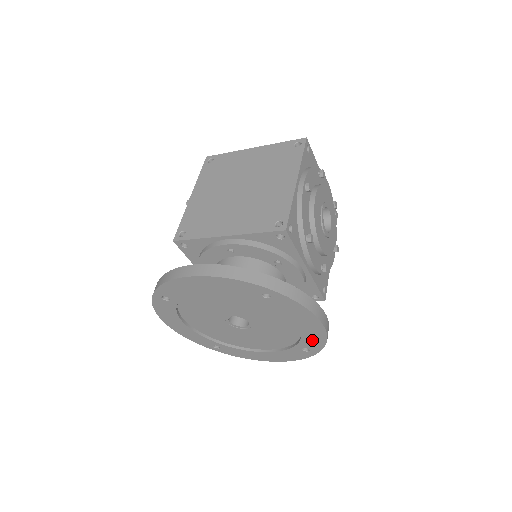
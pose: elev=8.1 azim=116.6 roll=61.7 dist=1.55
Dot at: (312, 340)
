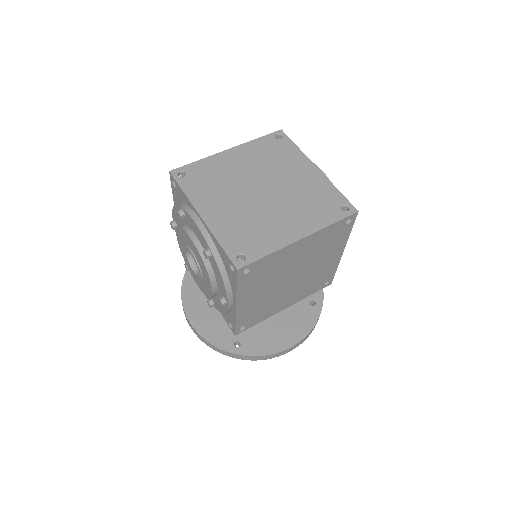
Dot at: occluded
